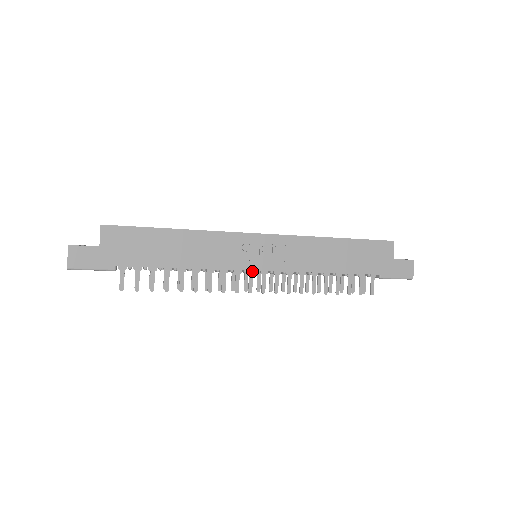
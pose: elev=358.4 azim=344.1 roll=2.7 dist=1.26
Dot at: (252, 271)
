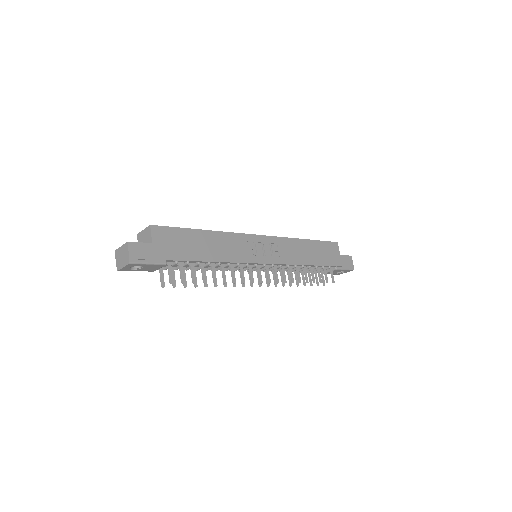
Dot at: (259, 265)
